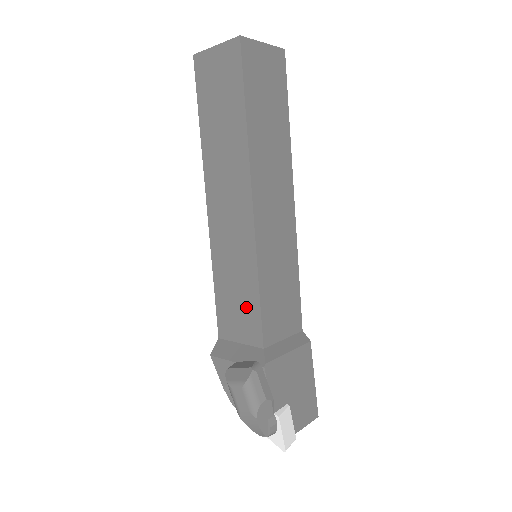
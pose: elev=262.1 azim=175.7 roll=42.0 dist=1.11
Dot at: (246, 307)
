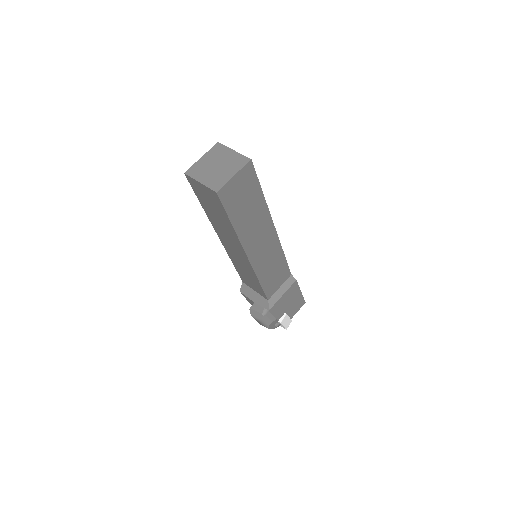
Dot at: (255, 284)
